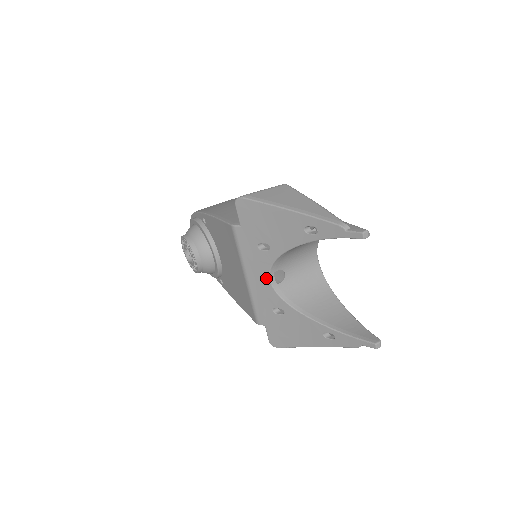
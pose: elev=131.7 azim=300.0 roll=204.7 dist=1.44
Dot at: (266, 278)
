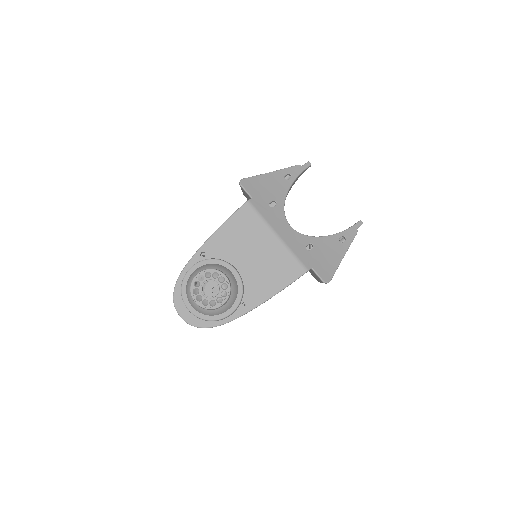
Dot at: (288, 226)
